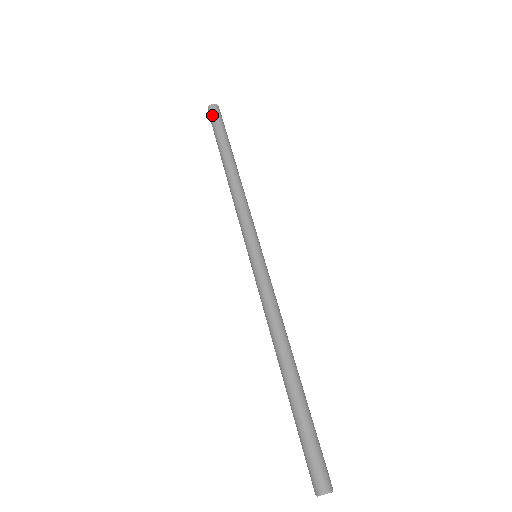
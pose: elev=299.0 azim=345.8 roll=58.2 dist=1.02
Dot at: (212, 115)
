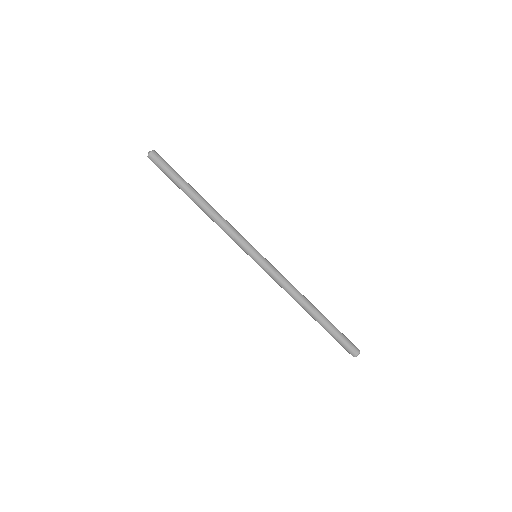
Dot at: (158, 162)
